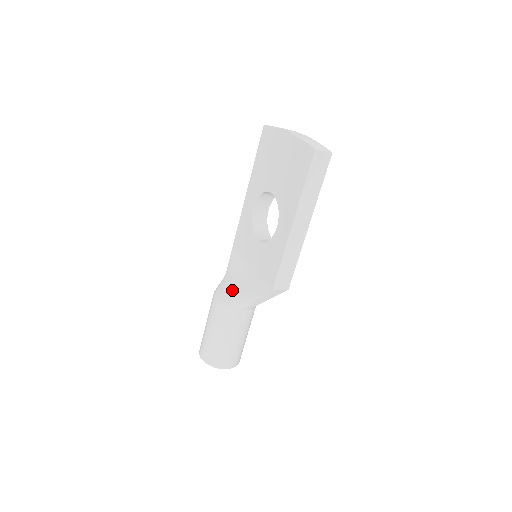
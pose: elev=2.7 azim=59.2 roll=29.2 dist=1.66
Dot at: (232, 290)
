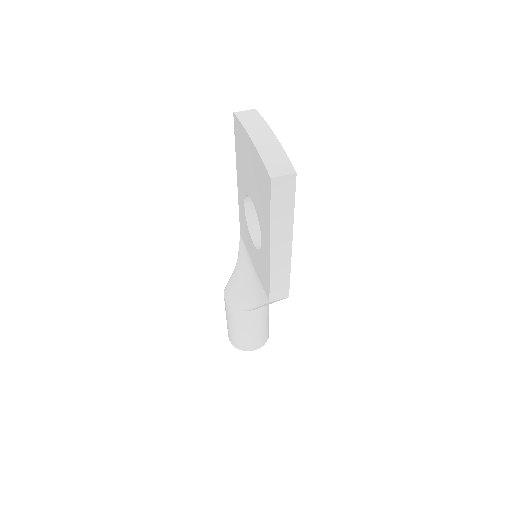
Dot at: (239, 290)
